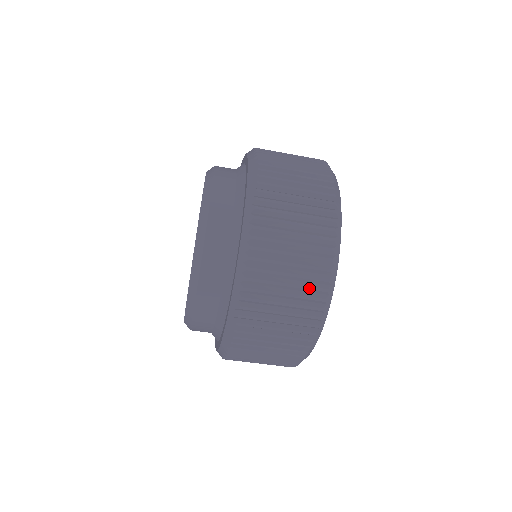
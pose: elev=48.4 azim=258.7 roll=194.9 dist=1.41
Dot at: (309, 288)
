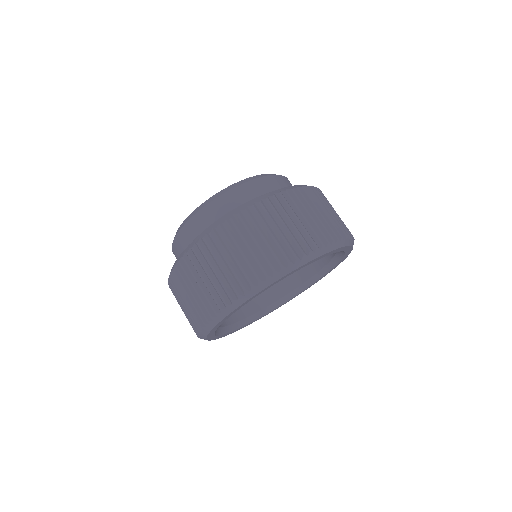
Dot at: (244, 272)
